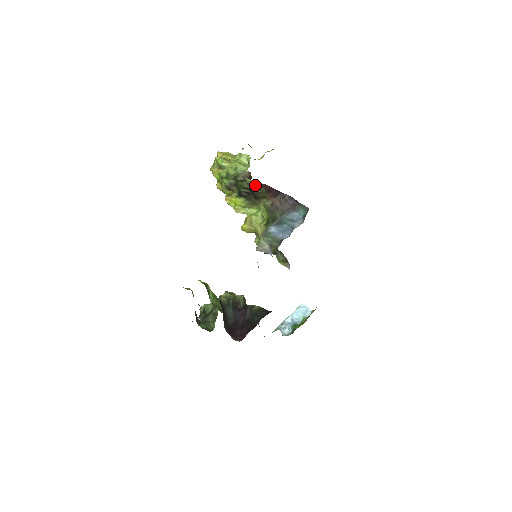
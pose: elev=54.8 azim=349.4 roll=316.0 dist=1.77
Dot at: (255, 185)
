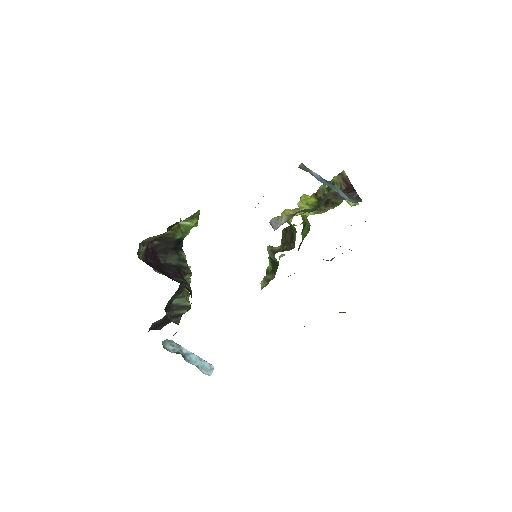
Dot at: (343, 179)
